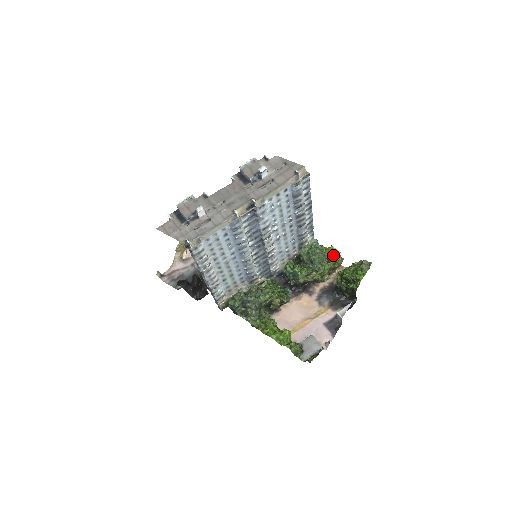
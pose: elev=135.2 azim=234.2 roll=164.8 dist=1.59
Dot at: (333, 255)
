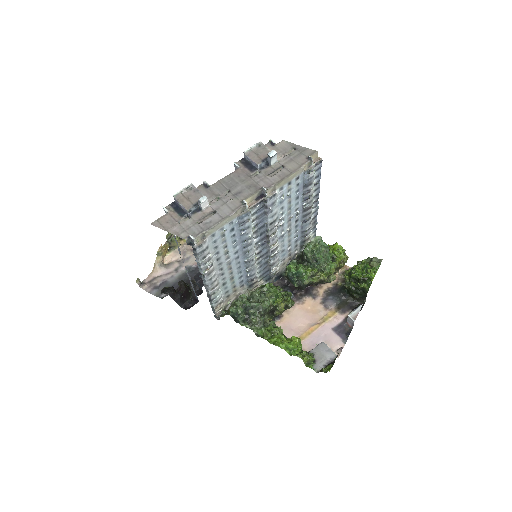
Dot at: (338, 253)
